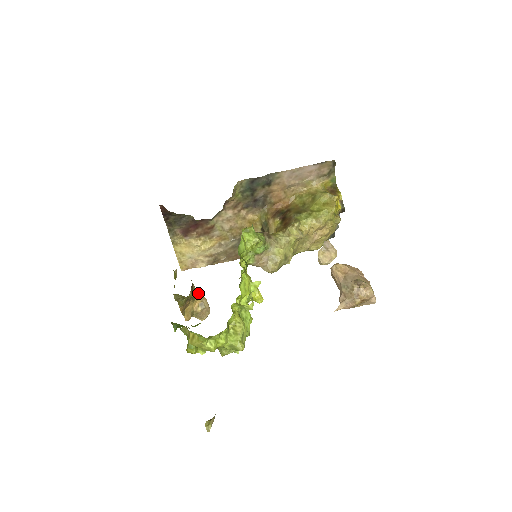
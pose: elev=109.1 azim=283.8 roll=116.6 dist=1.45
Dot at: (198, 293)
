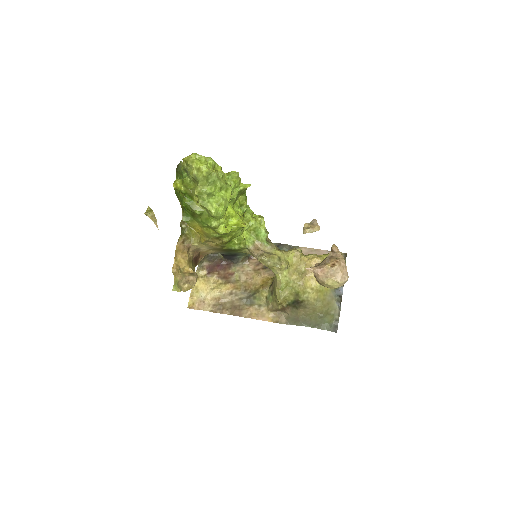
Dot at: occluded
